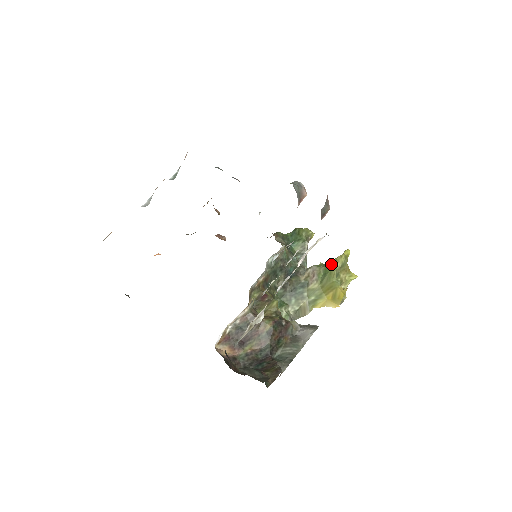
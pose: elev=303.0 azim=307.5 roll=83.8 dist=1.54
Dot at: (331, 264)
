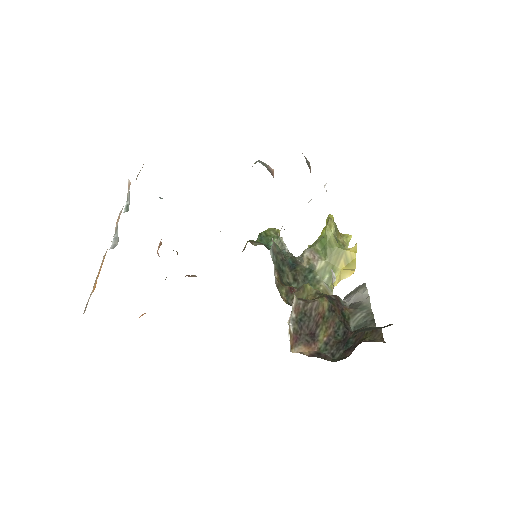
Dot at: (325, 234)
